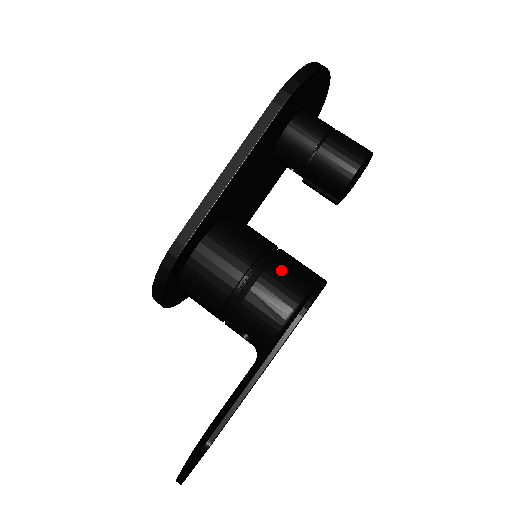
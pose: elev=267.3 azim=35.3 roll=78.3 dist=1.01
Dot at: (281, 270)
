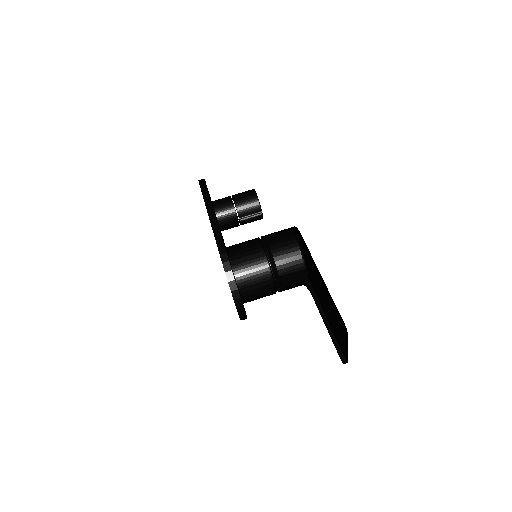
Dot at: (272, 236)
